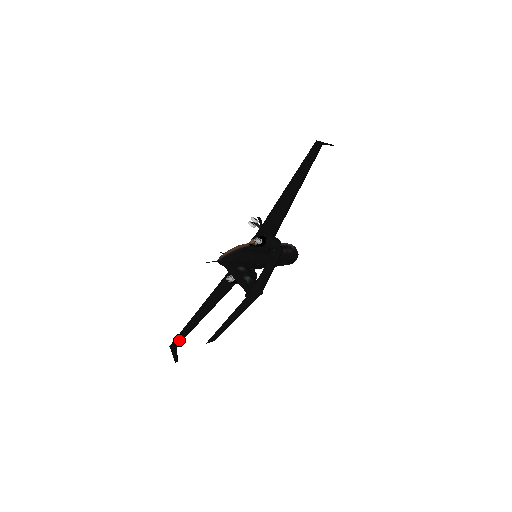
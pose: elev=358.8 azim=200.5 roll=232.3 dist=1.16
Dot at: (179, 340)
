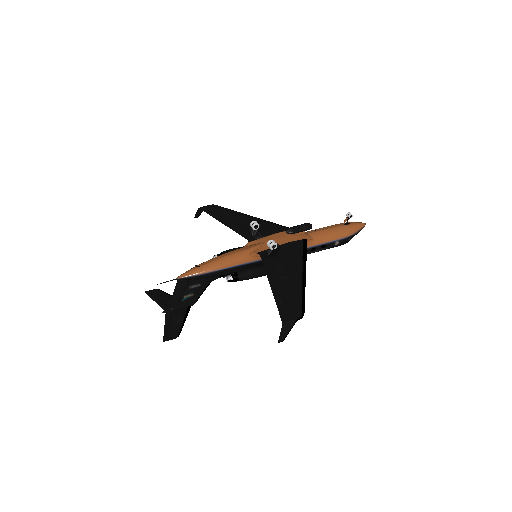
Dot at: (209, 208)
